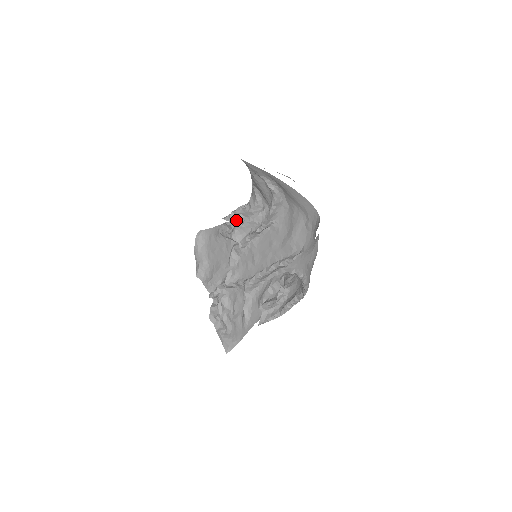
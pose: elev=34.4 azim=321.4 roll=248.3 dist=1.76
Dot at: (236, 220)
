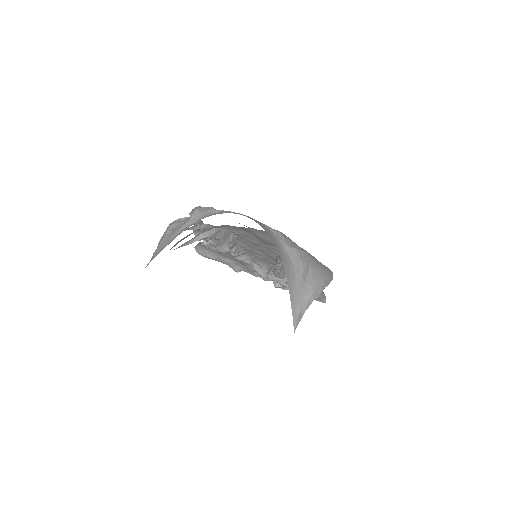
Dot at: (205, 240)
